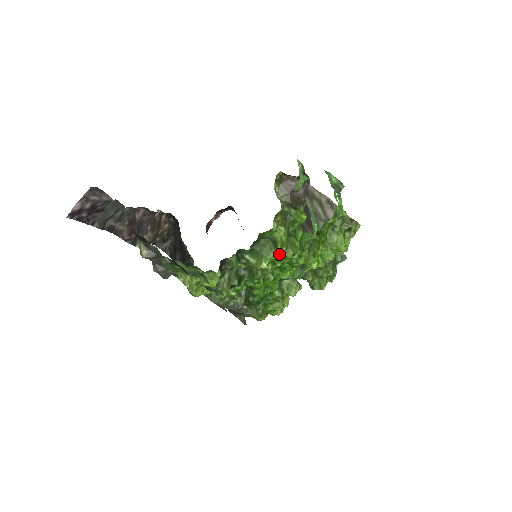
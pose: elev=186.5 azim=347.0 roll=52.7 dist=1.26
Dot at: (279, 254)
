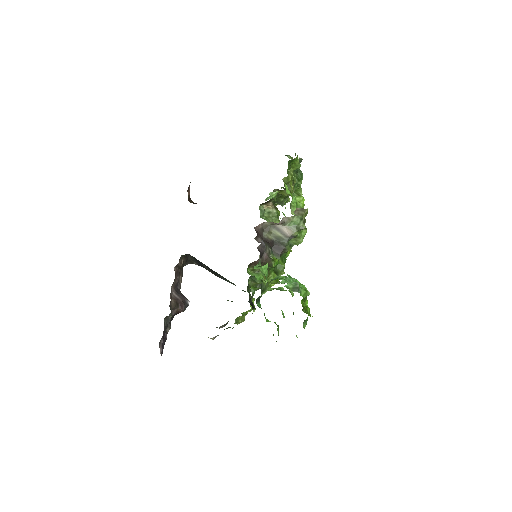
Dot at: occluded
